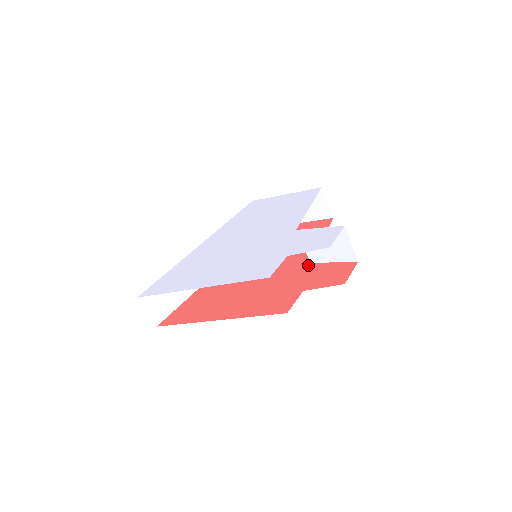
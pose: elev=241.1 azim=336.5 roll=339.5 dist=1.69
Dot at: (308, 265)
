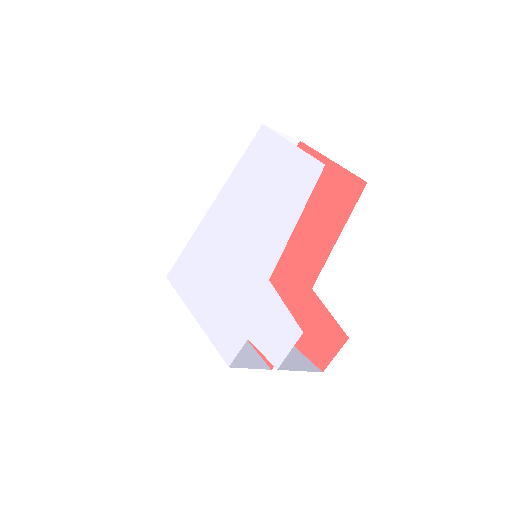
Dot at: (308, 292)
